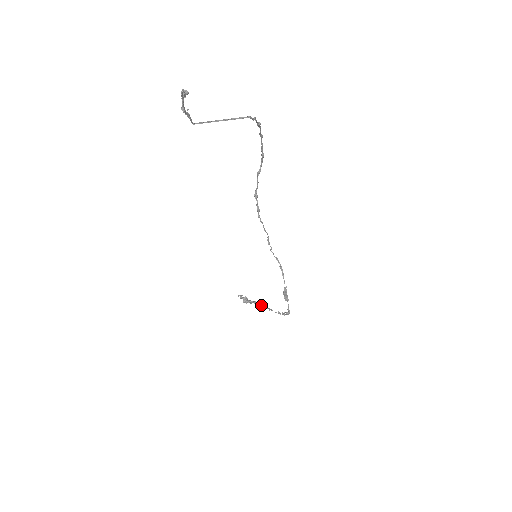
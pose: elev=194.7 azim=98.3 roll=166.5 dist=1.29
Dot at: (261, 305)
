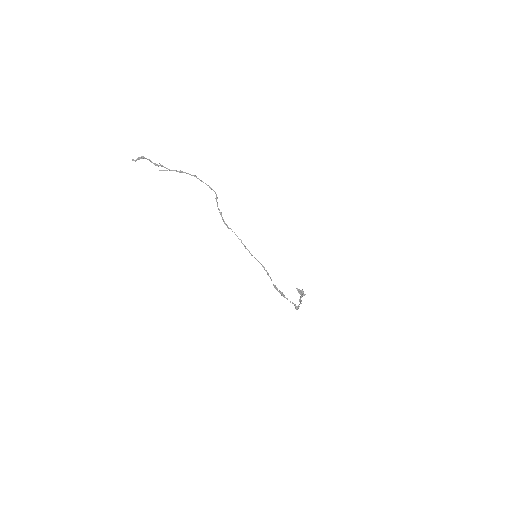
Dot at: (300, 299)
